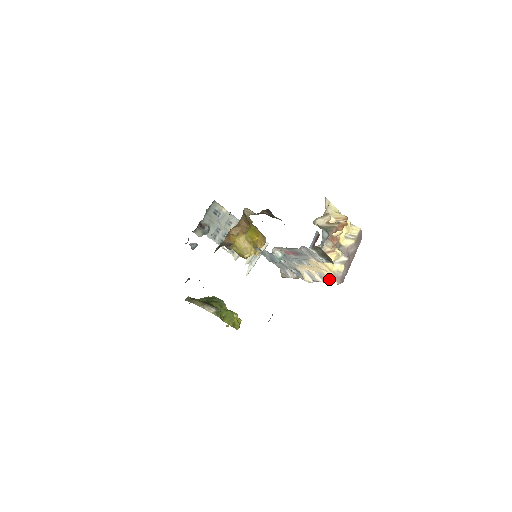
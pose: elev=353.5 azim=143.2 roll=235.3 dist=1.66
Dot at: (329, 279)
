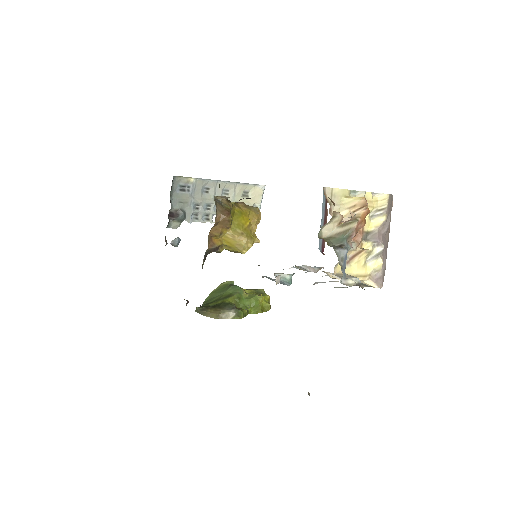
Dot at: (366, 284)
